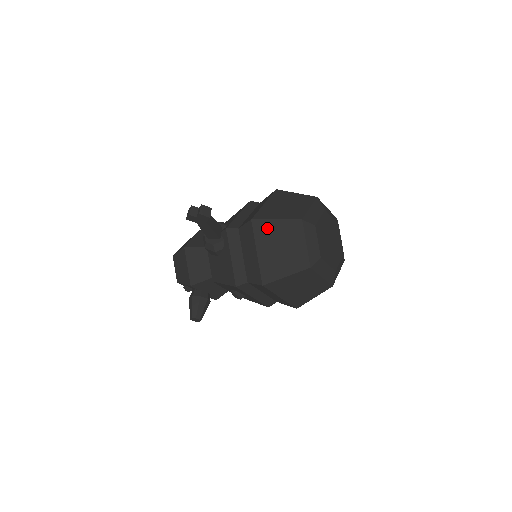
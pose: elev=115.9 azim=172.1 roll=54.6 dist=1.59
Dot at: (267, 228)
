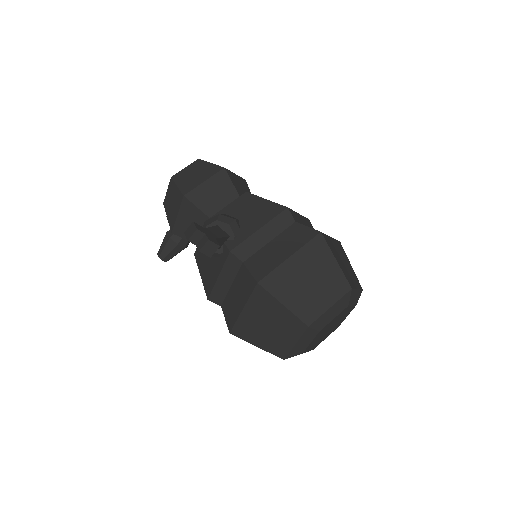
Dot at: (268, 303)
